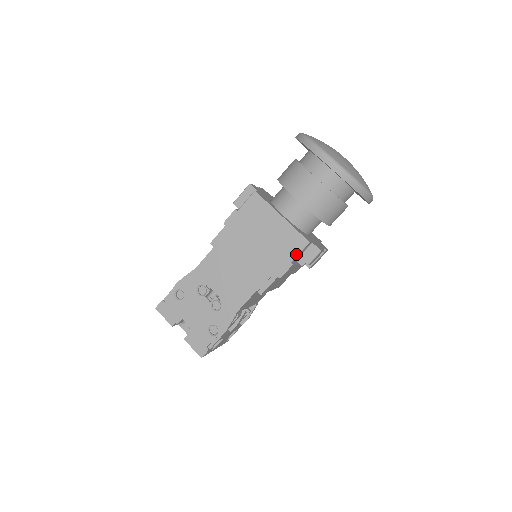
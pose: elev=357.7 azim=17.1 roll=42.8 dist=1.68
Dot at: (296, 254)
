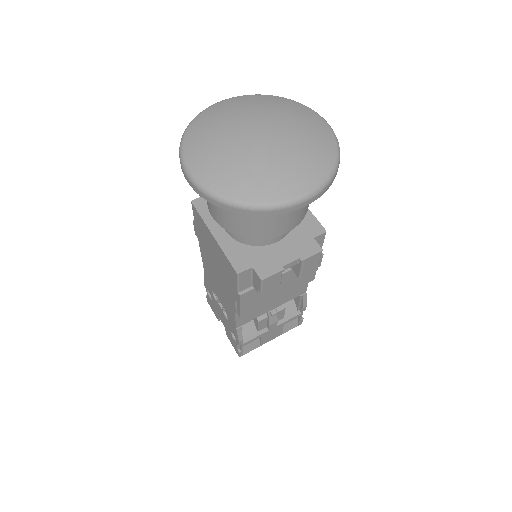
Dot at: (236, 284)
